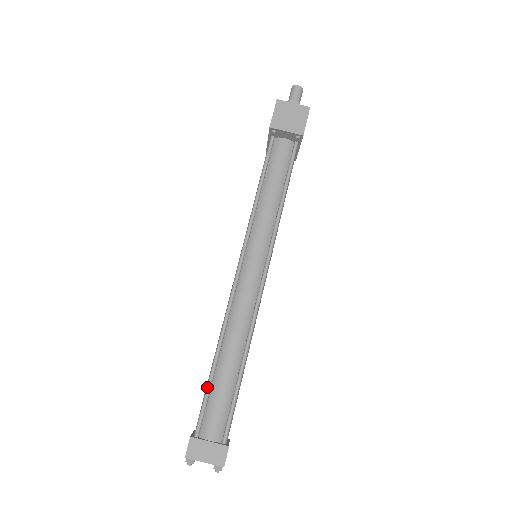
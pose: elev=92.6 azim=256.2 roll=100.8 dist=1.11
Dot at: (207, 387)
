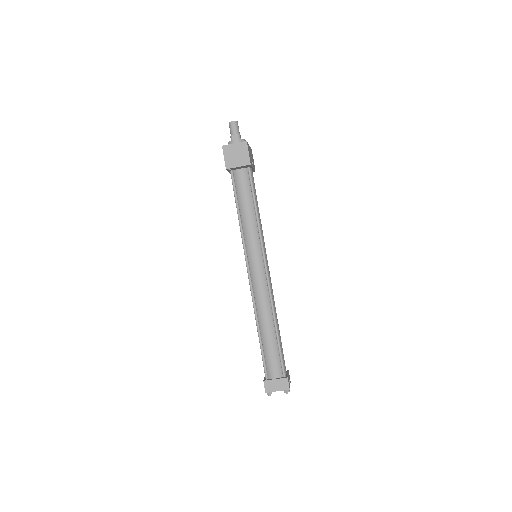
Dot at: (261, 350)
